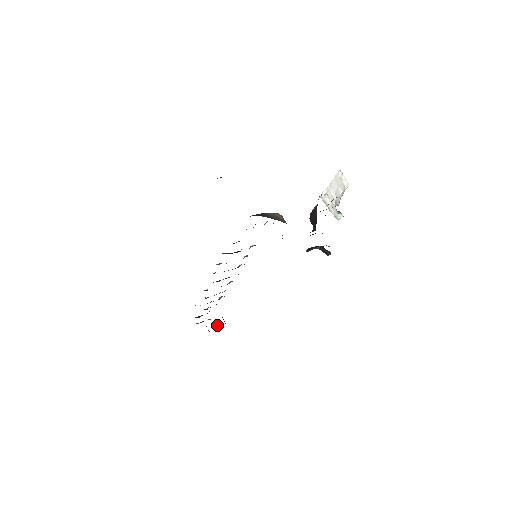
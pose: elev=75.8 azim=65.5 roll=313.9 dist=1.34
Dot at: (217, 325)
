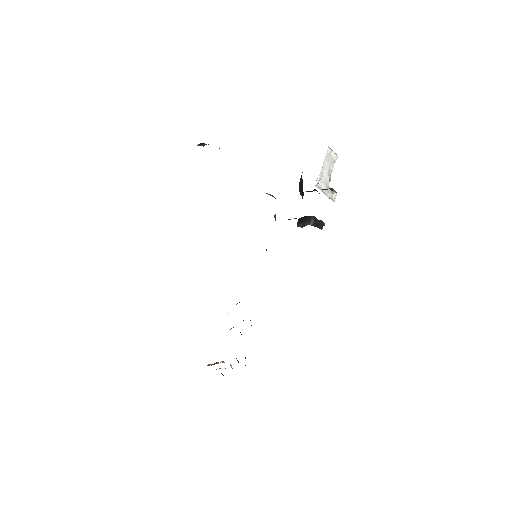
Dot at: occluded
